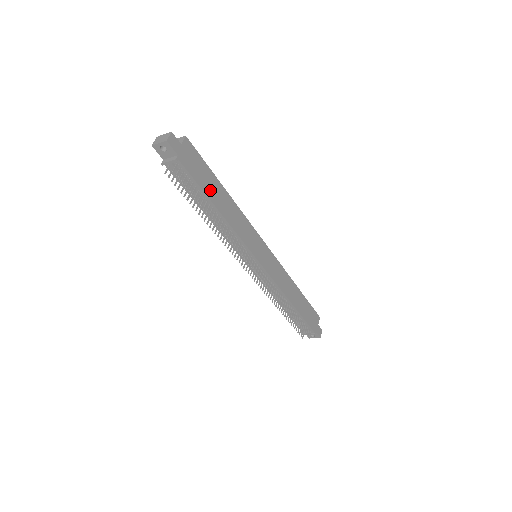
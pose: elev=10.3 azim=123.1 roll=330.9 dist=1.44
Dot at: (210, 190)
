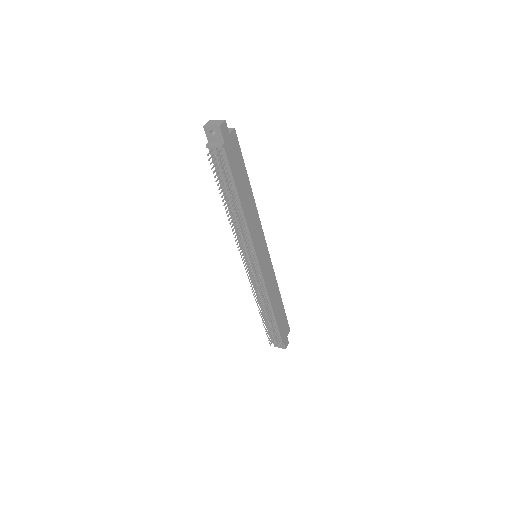
Dot at: (239, 183)
